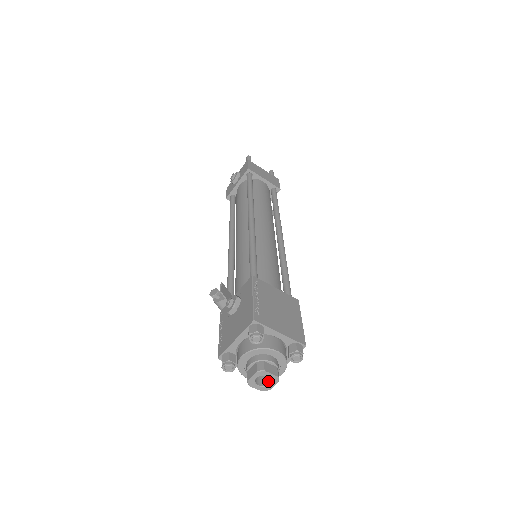
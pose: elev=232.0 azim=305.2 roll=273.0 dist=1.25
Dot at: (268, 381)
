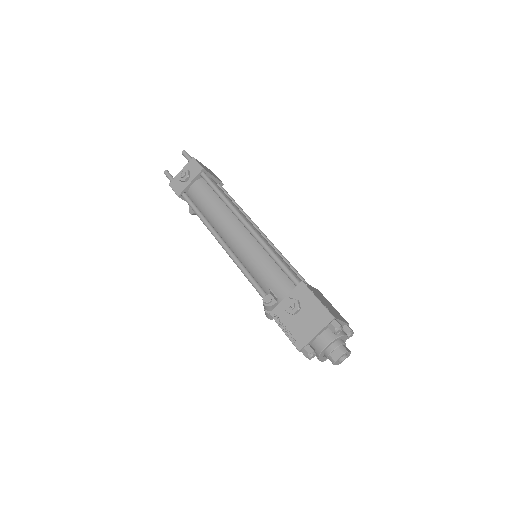
Dot at: (341, 357)
